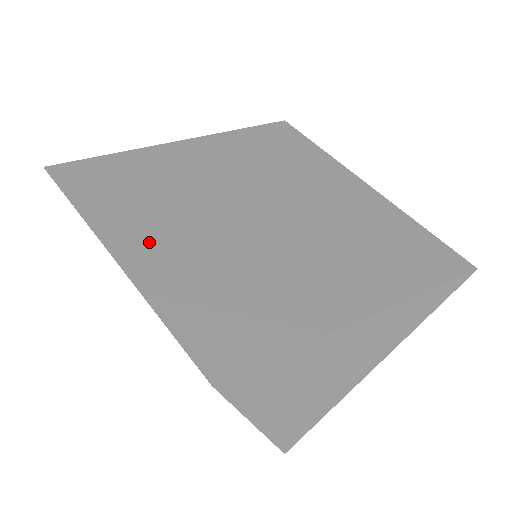
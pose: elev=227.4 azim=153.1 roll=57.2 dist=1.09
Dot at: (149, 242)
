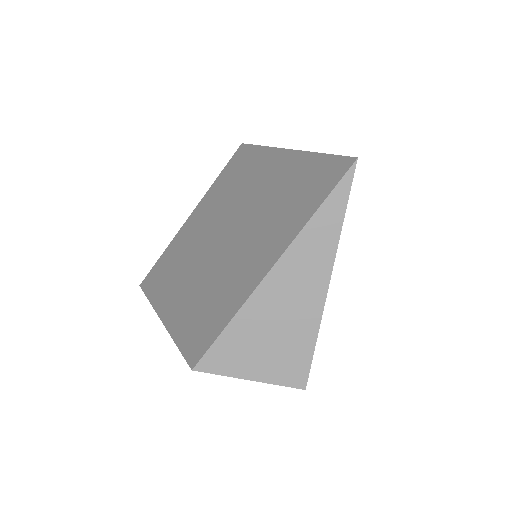
Dot at: (173, 298)
